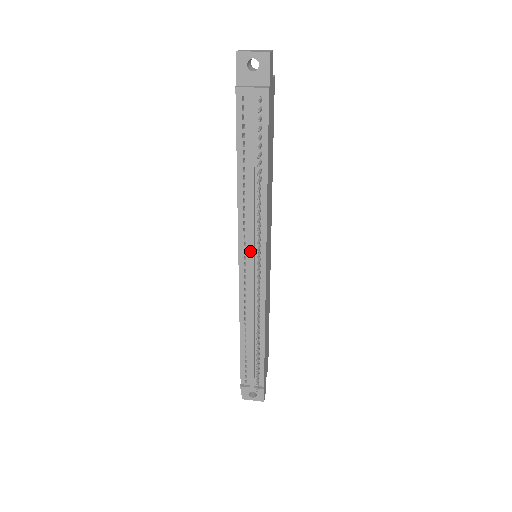
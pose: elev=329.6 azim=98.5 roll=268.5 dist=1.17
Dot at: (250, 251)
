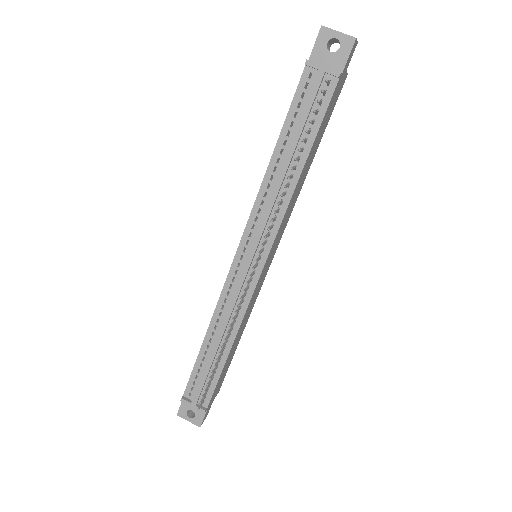
Dot at: (253, 244)
